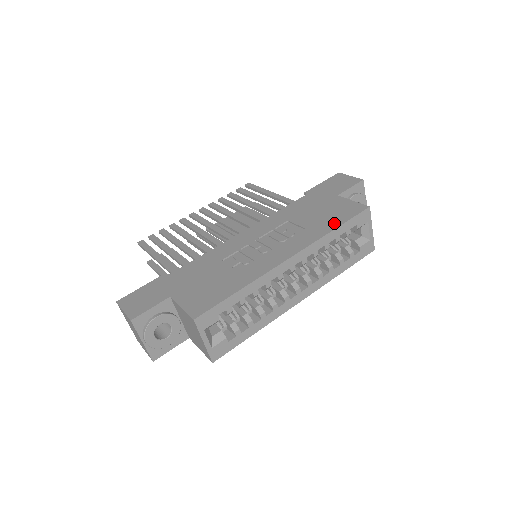
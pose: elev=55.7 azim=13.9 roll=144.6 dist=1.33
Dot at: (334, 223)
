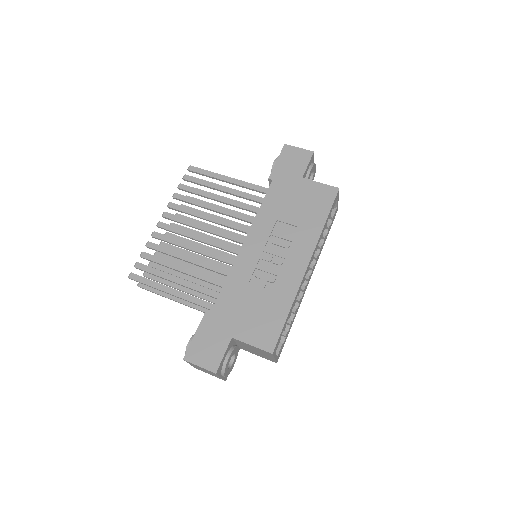
Dot at: (321, 215)
